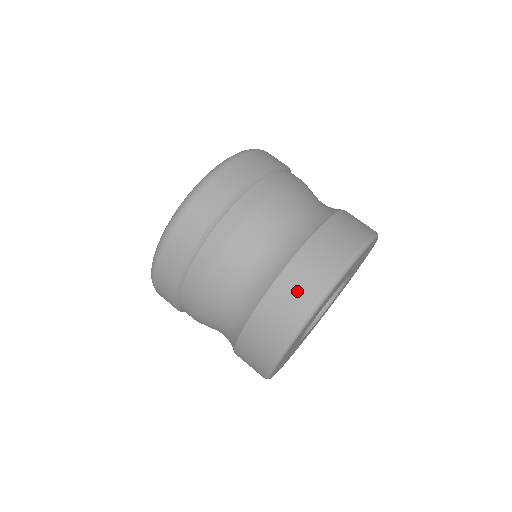
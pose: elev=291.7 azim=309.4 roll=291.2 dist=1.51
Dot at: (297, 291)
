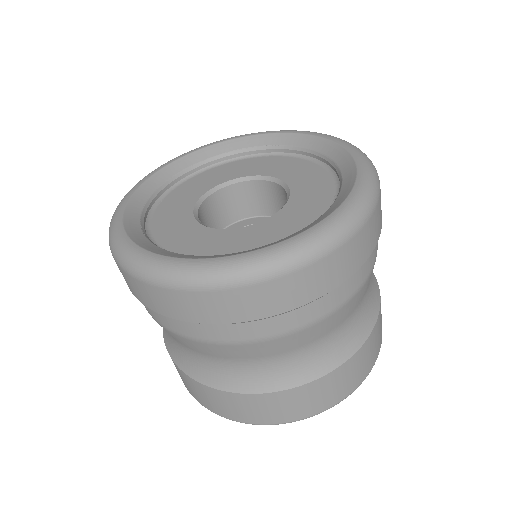
Dot at: occluded
